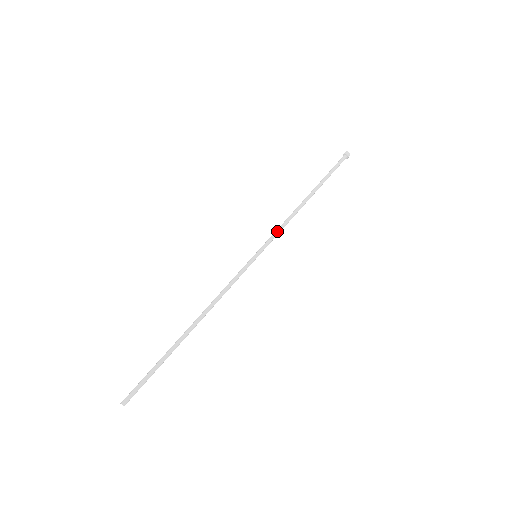
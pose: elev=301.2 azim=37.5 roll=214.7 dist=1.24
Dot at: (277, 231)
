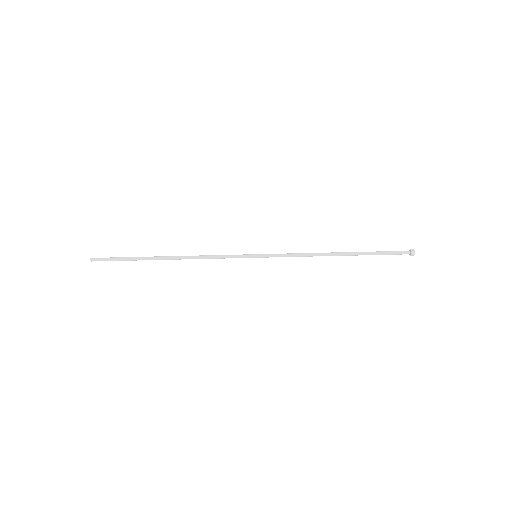
Dot at: (289, 255)
